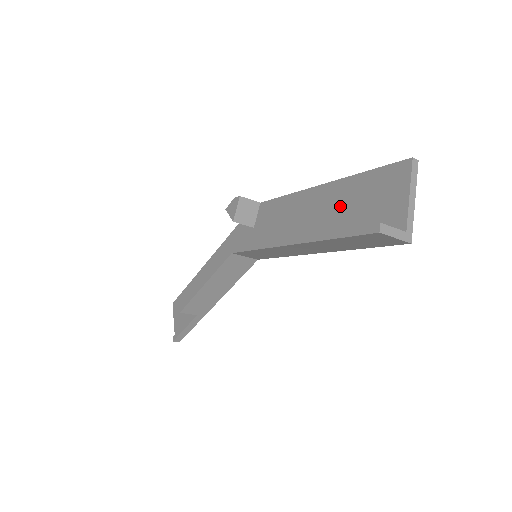
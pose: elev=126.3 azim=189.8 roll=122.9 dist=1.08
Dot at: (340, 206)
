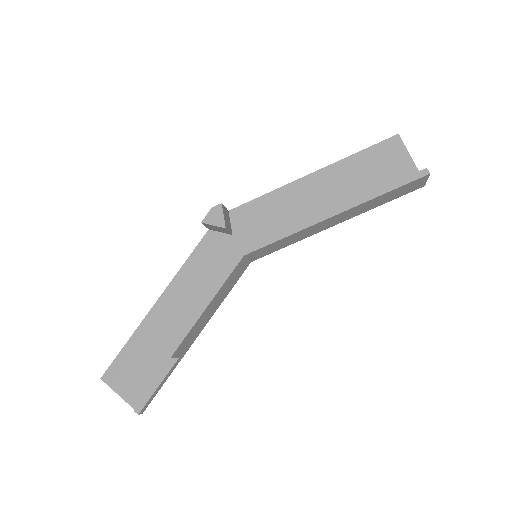
Dot at: (346, 181)
